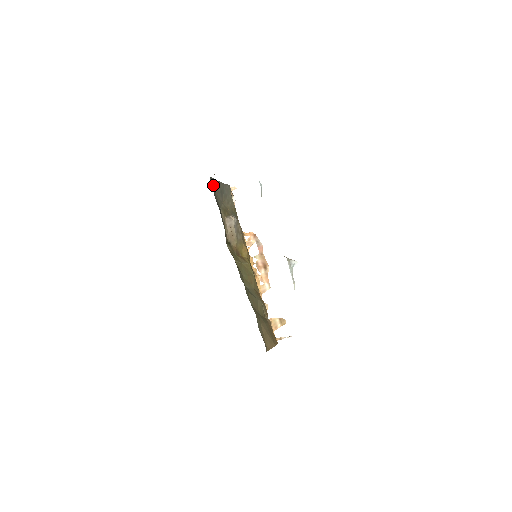
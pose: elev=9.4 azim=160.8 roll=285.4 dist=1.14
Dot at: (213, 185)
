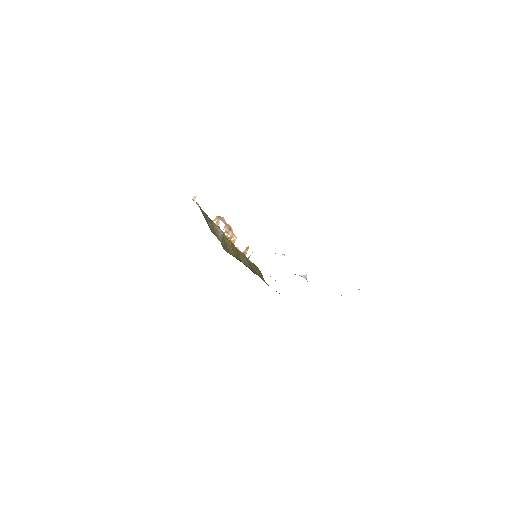
Dot at: occluded
